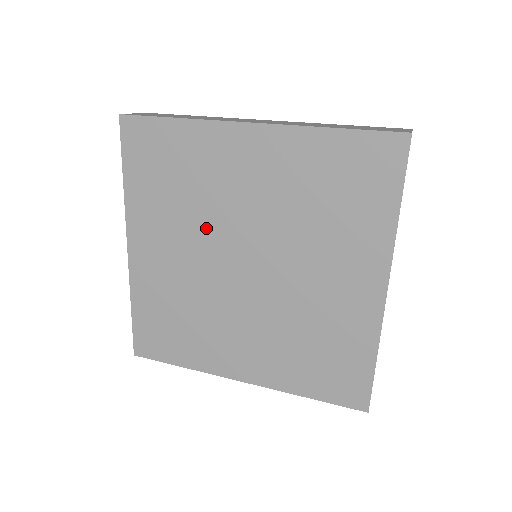
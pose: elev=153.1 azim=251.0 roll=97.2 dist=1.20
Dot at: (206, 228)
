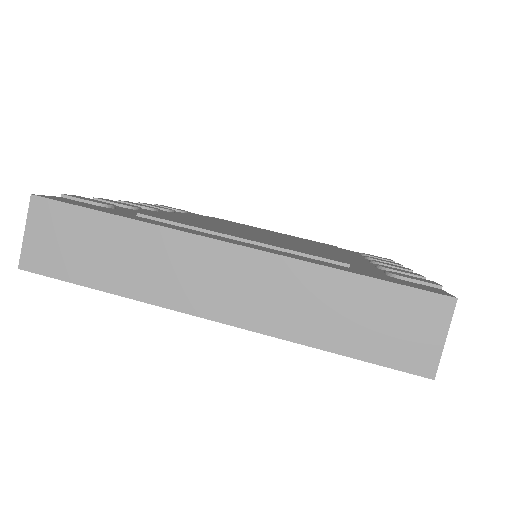
Dot at: occluded
